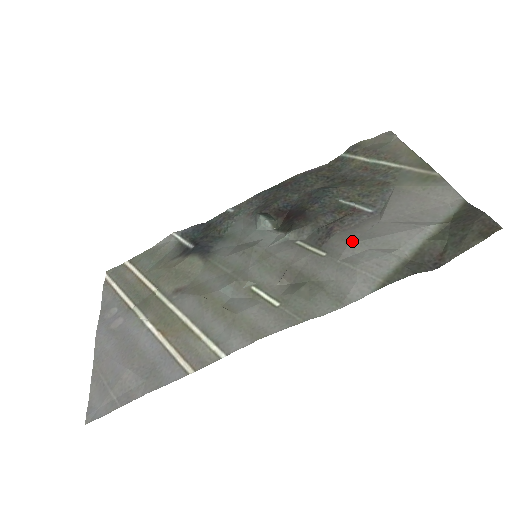
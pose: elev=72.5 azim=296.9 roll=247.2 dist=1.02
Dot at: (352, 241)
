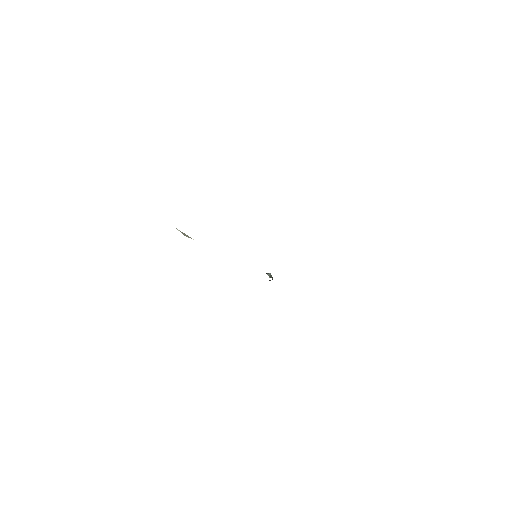
Dot at: occluded
